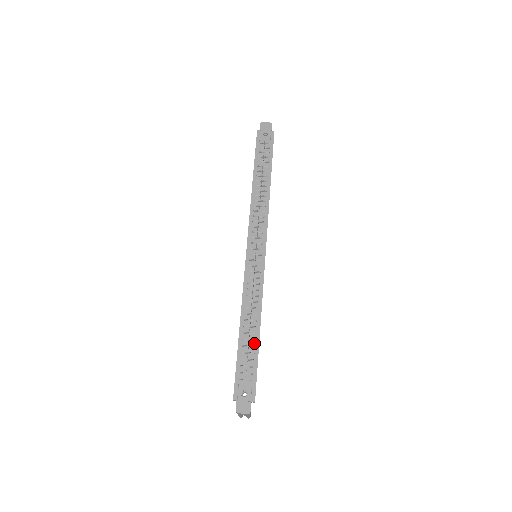
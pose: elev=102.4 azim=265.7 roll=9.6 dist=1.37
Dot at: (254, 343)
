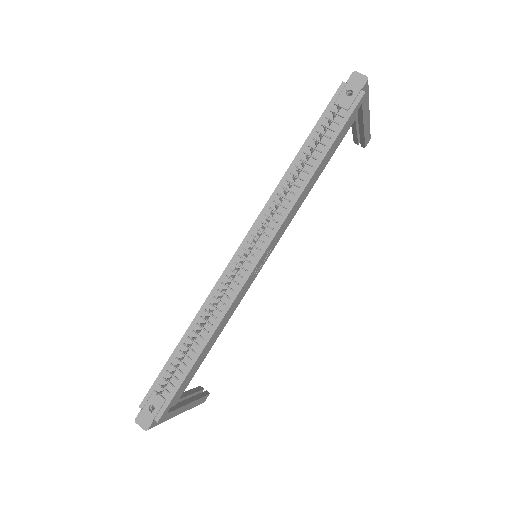
Dot at: (188, 362)
